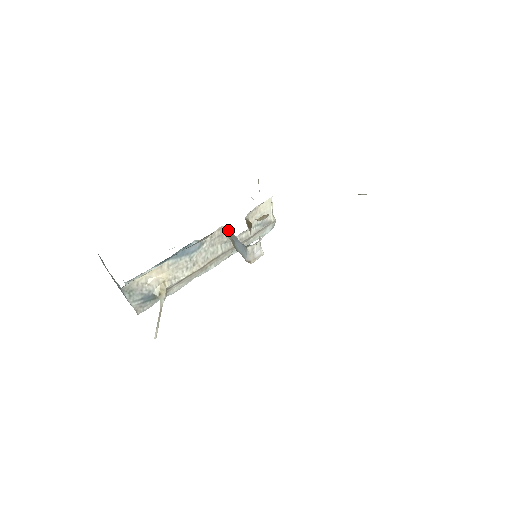
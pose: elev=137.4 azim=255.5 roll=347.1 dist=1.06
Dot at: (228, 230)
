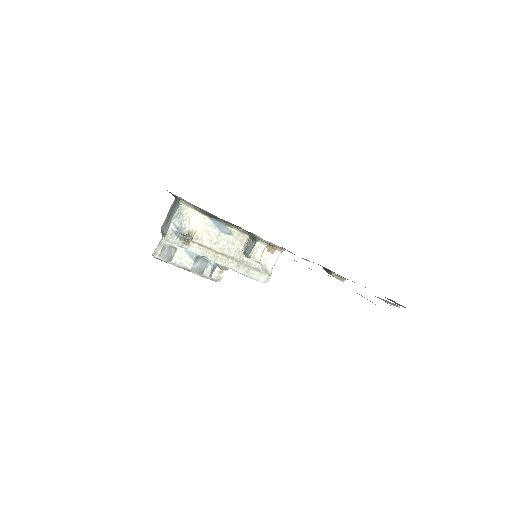
Dot at: (249, 239)
